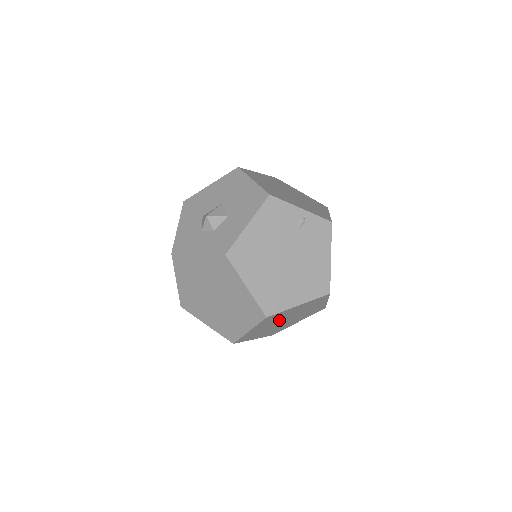
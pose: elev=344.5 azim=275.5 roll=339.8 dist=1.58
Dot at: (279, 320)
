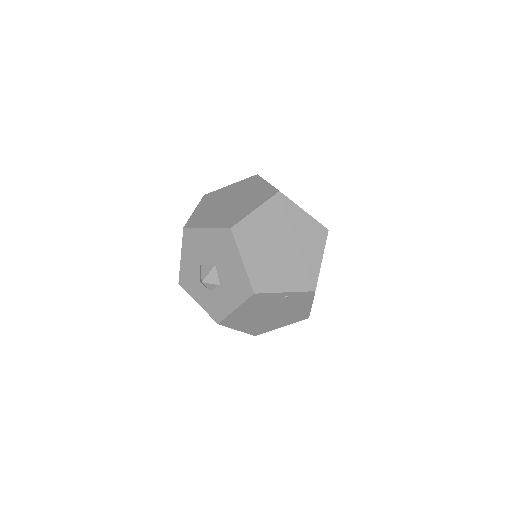
Dot at: occluded
